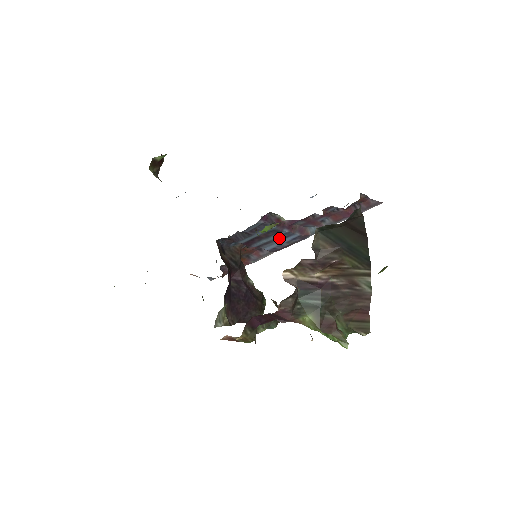
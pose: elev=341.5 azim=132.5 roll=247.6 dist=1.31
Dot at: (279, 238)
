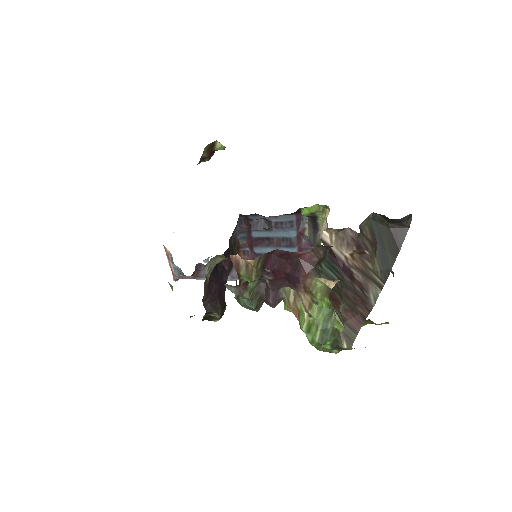
Dot at: occluded
